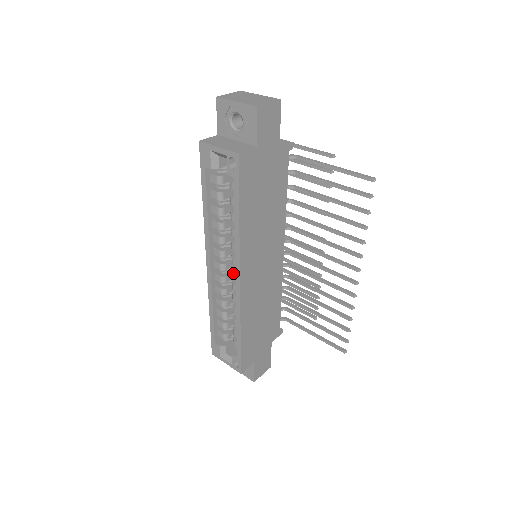
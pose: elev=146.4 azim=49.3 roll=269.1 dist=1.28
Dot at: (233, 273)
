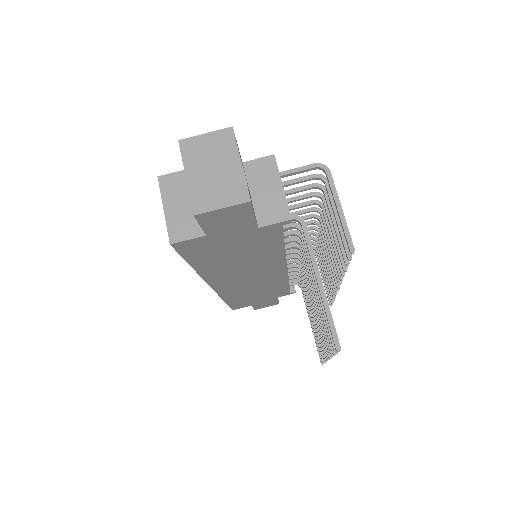
Dot at: occluded
